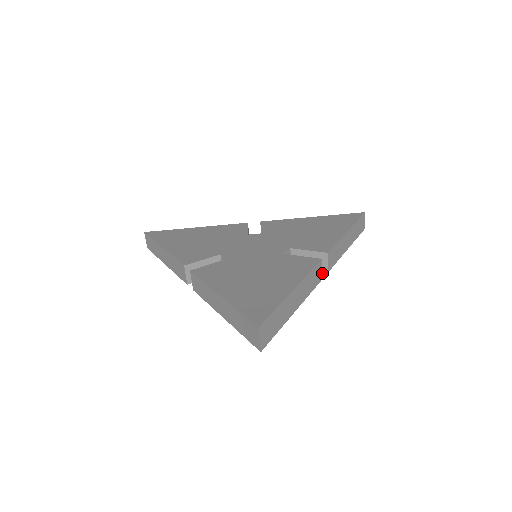
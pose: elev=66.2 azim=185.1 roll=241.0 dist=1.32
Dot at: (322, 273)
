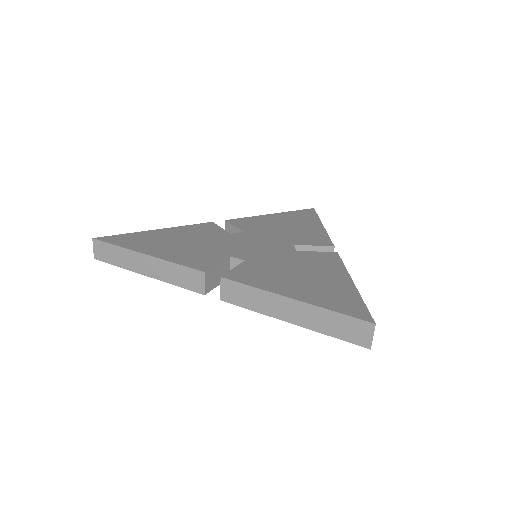
Dot at: occluded
